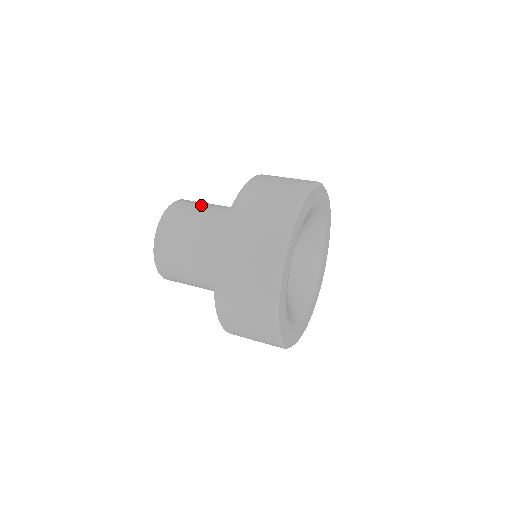
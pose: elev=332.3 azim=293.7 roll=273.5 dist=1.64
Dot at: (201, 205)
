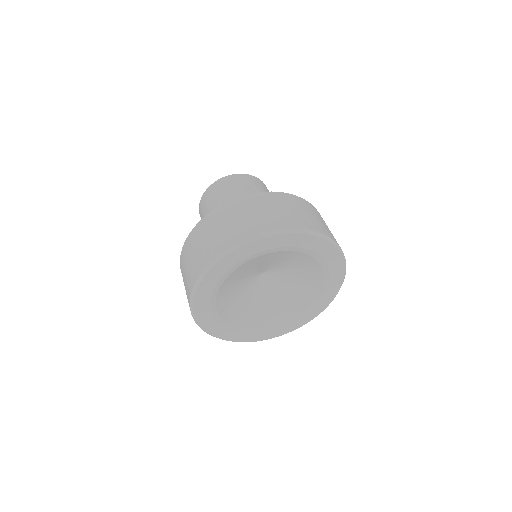
Dot at: (238, 190)
